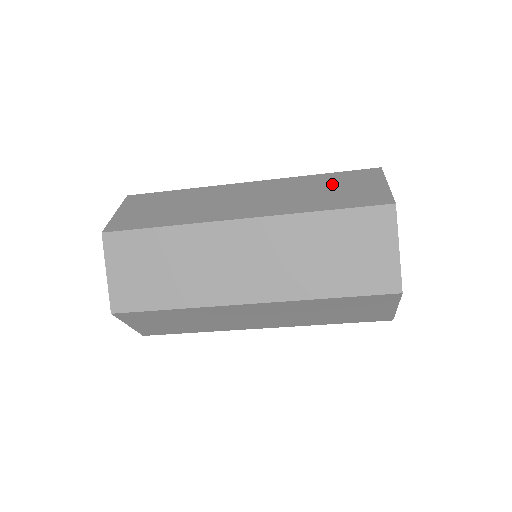
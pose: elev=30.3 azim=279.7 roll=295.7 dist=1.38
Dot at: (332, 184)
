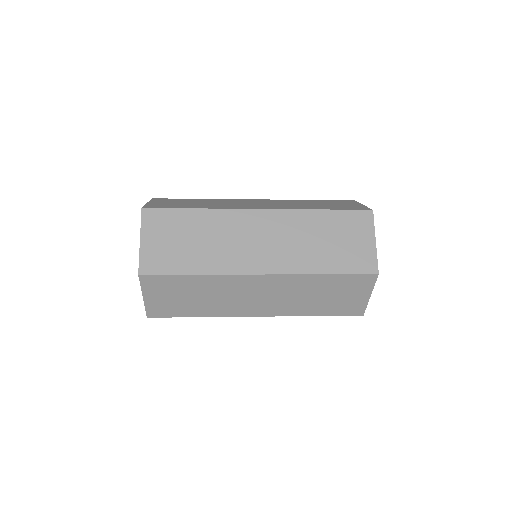
Dot at: (332, 231)
